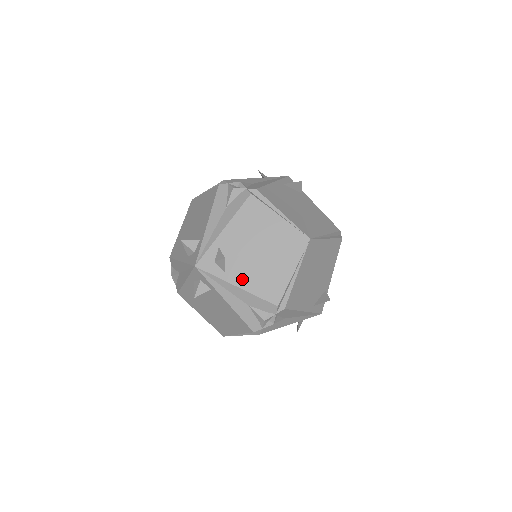
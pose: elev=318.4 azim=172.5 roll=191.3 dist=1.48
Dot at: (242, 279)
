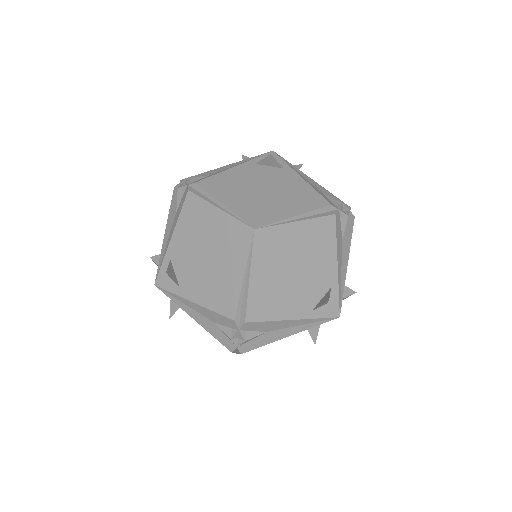
Dot at: (196, 292)
